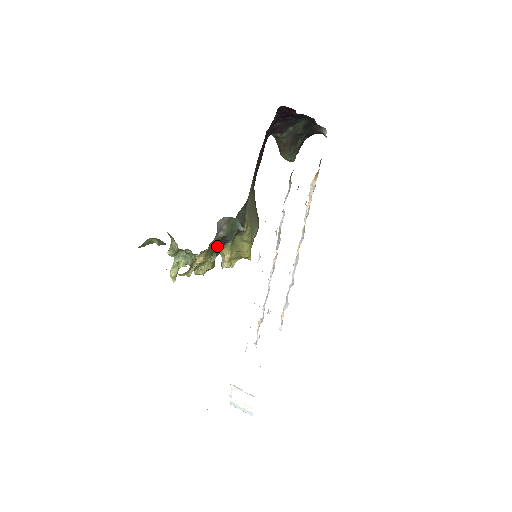
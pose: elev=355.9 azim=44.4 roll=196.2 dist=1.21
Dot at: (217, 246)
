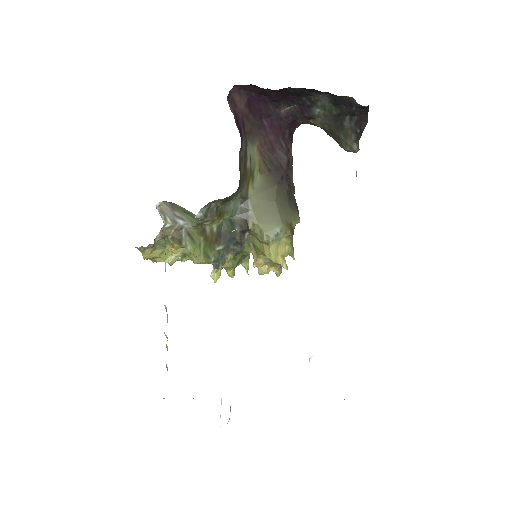
Dot at: (194, 237)
